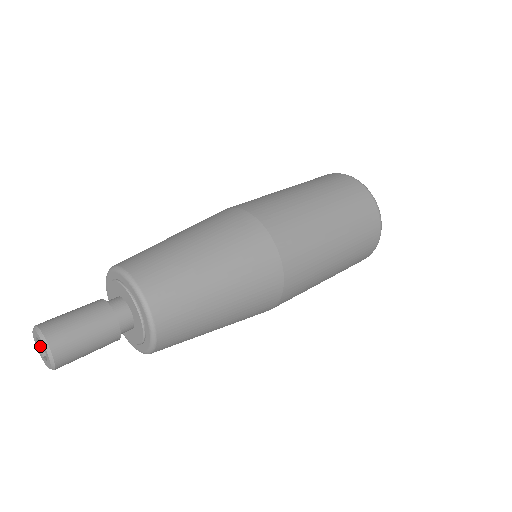
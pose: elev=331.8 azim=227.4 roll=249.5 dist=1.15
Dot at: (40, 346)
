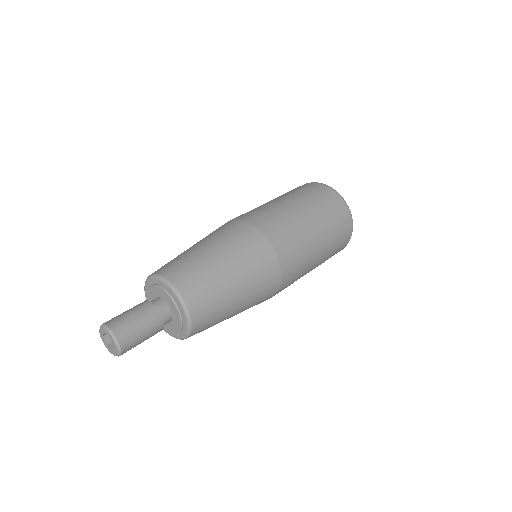
Dot at: (105, 337)
